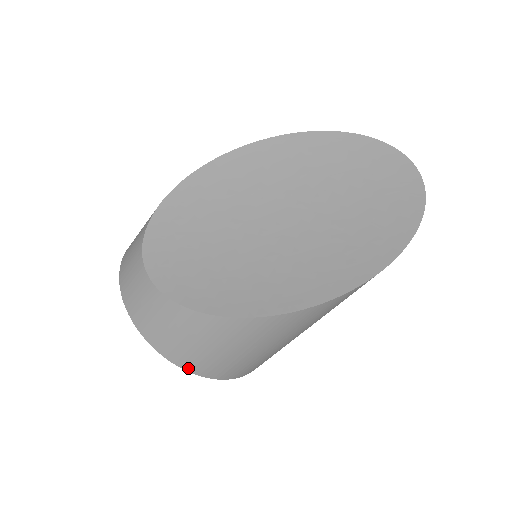
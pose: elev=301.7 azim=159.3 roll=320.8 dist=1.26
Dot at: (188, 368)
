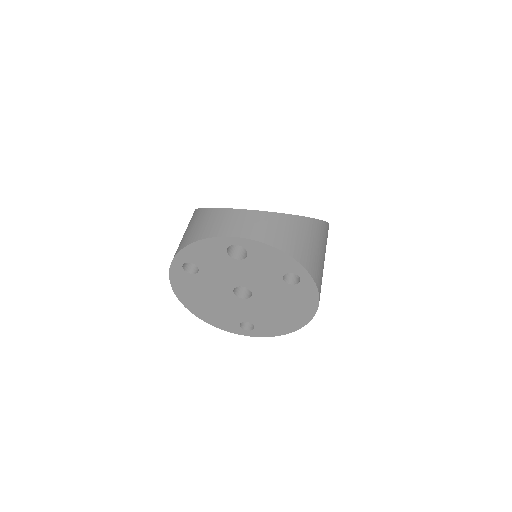
Dot at: (309, 270)
